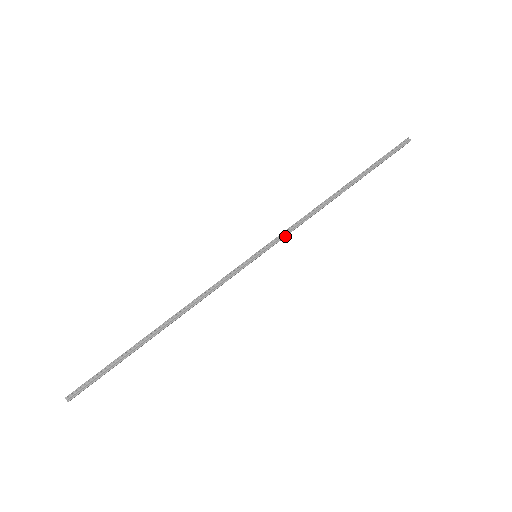
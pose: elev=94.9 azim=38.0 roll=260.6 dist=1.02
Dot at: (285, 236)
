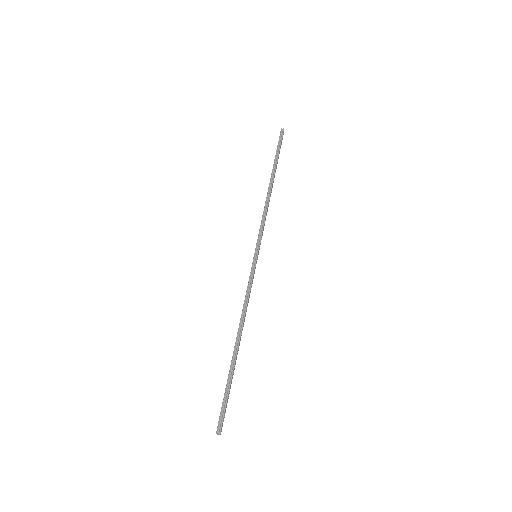
Dot at: (262, 232)
